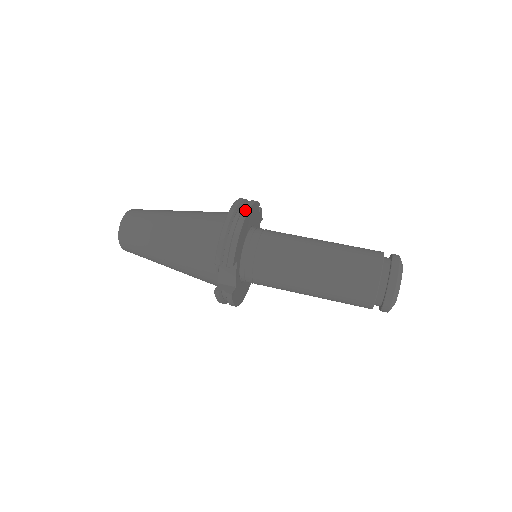
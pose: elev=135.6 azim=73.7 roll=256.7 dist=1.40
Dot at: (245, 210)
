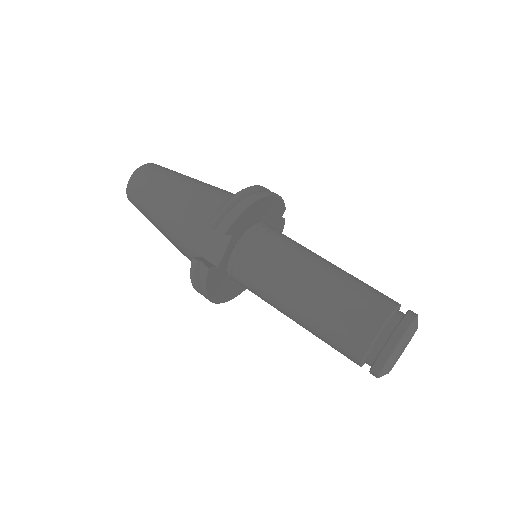
Dot at: (268, 192)
